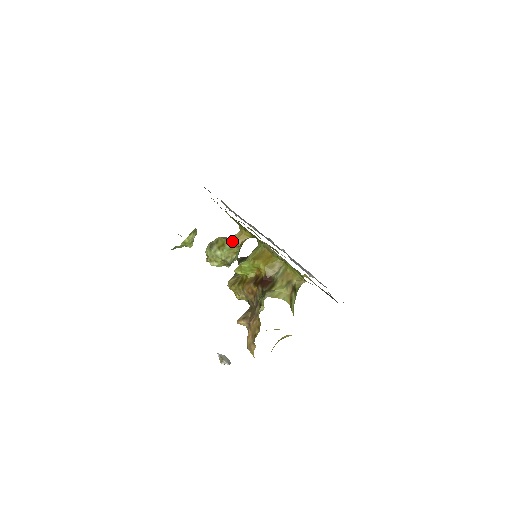
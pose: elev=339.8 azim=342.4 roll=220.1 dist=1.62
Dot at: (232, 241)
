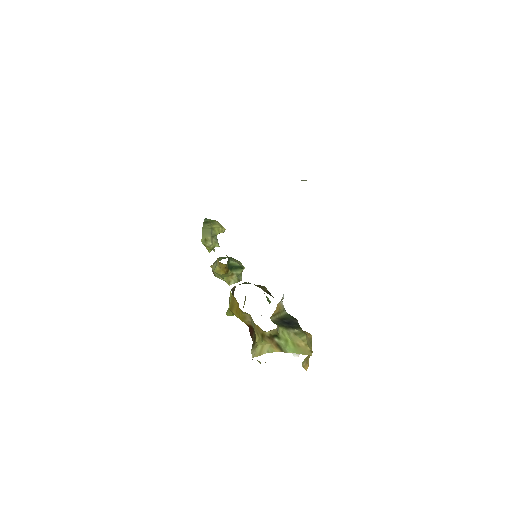
Dot at: (219, 271)
